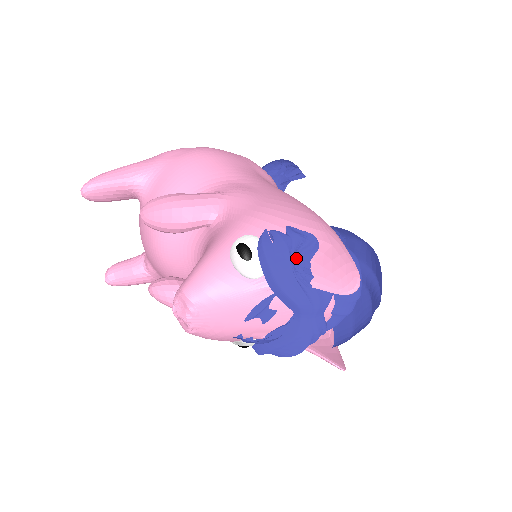
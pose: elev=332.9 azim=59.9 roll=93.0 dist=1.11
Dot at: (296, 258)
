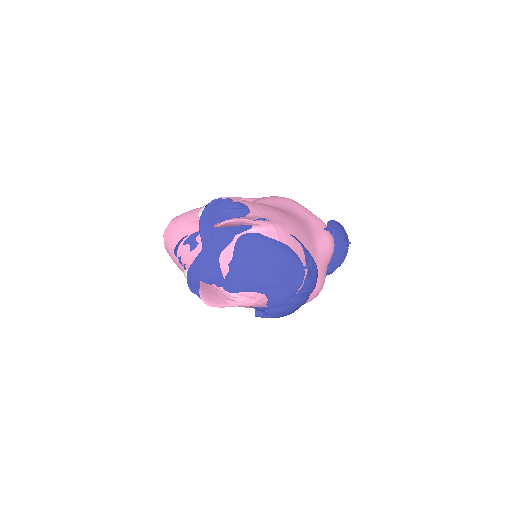
Dot at: (222, 210)
